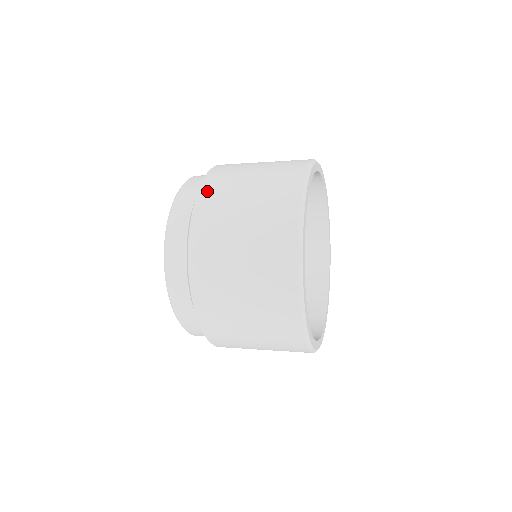
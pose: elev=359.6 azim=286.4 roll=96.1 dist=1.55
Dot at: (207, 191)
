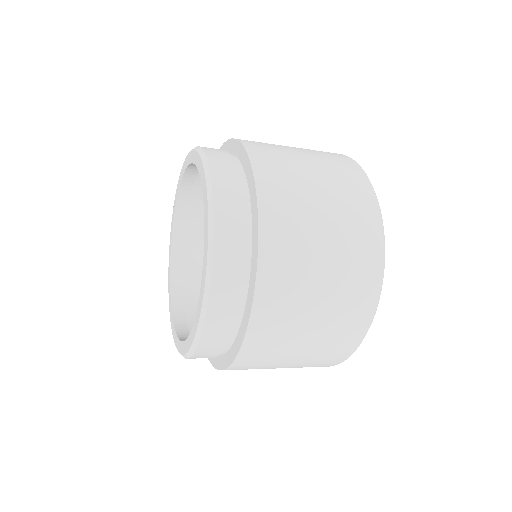
Dot at: (262, 162)
